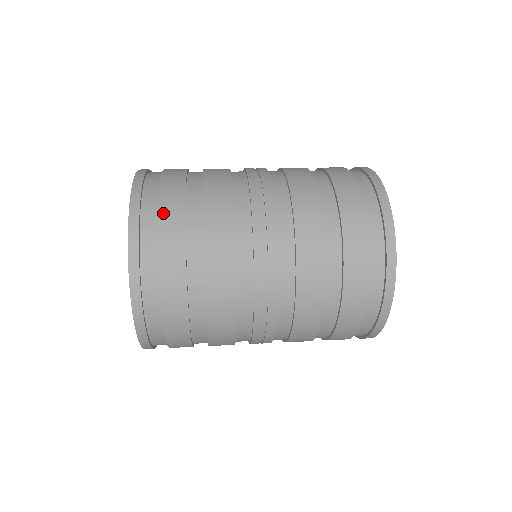
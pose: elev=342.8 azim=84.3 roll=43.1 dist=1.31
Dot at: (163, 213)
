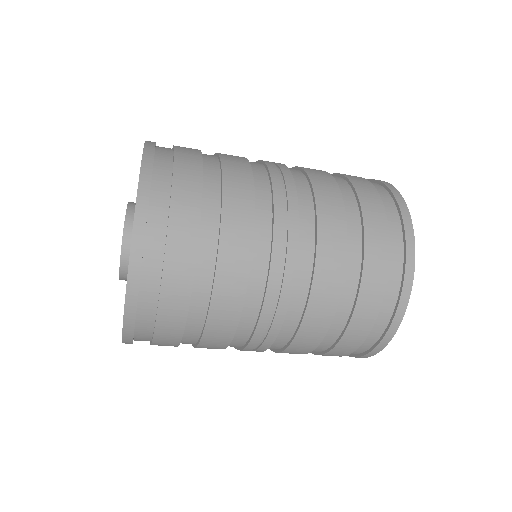
Dot at: (179, 146)
